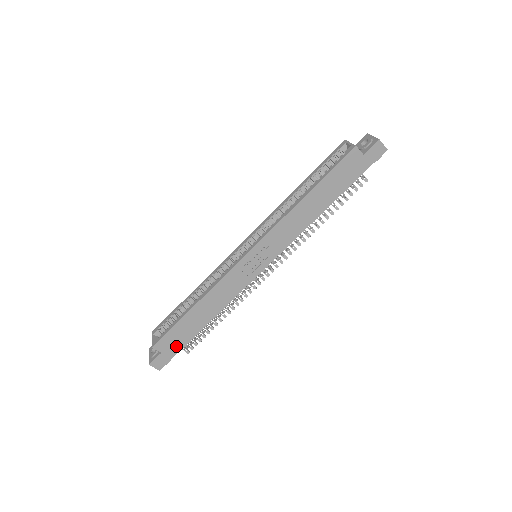
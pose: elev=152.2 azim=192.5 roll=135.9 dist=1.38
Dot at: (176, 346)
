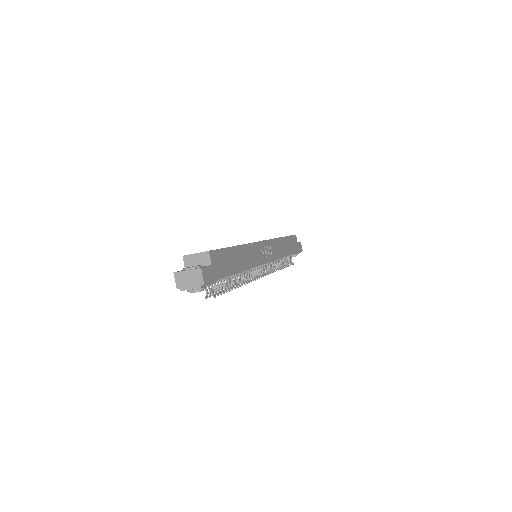
Dot at: (220, 271)
